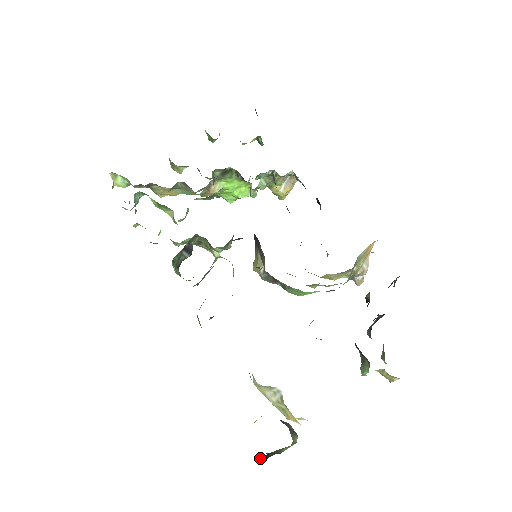
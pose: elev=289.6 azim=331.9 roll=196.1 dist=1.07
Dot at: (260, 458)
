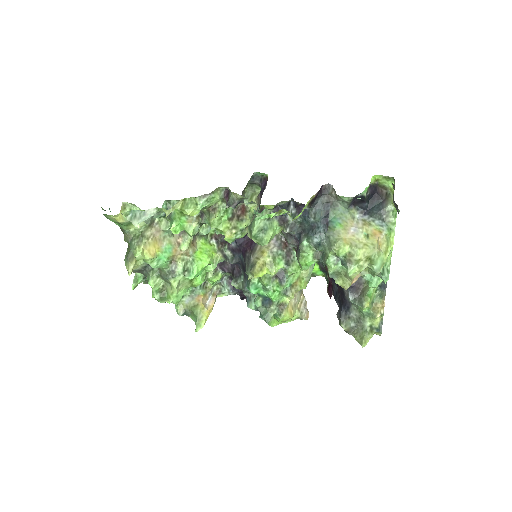
Dot at: (393, 195)
